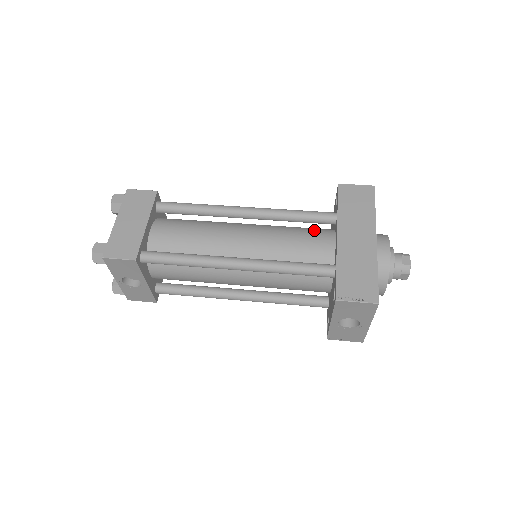
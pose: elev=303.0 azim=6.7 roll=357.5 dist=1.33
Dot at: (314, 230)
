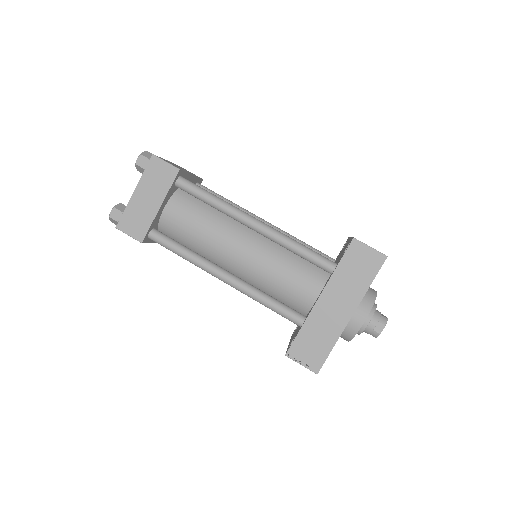
Dot at: (309, 270)
